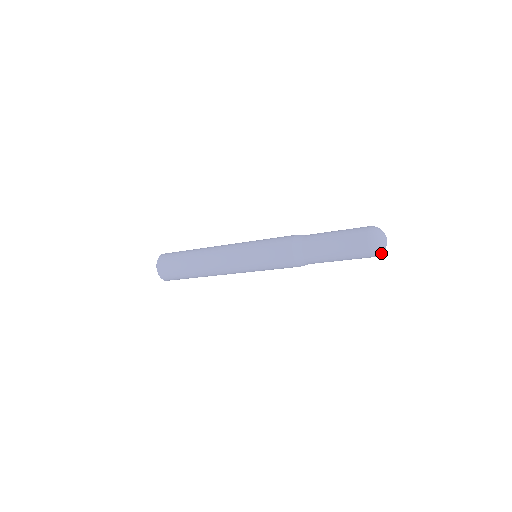
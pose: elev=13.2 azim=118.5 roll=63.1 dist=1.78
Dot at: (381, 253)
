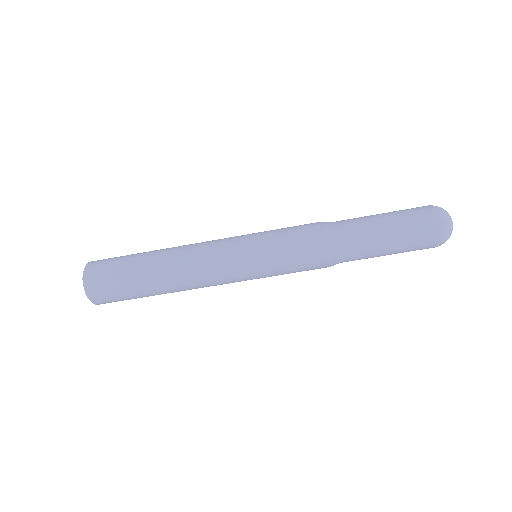
Dot at: (448, 227)
